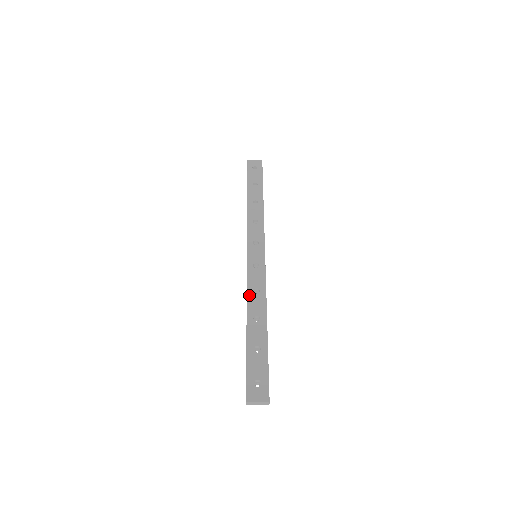
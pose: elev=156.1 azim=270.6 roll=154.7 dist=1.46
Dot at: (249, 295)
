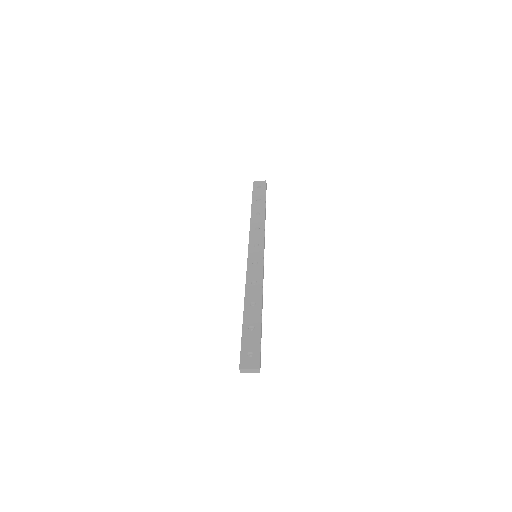
Dot at: (247, 286)
